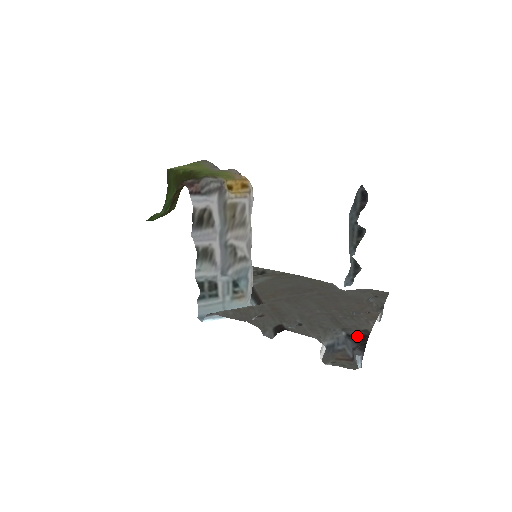
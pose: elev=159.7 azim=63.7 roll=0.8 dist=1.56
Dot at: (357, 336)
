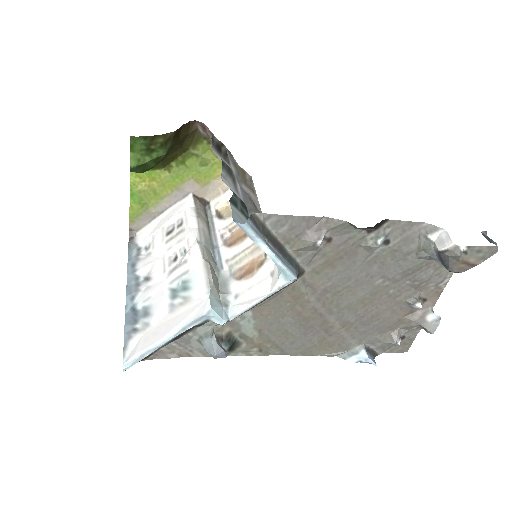
Dot at: occluded
